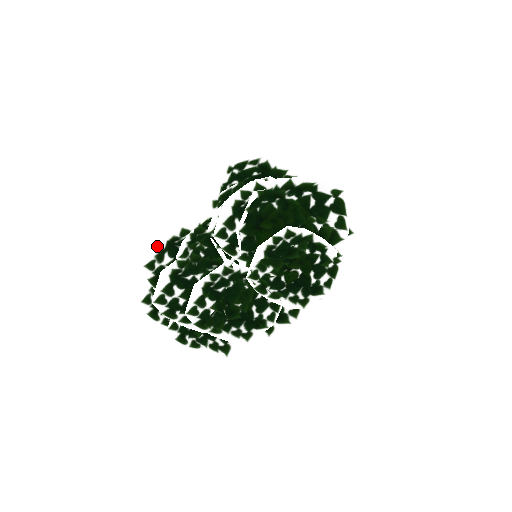
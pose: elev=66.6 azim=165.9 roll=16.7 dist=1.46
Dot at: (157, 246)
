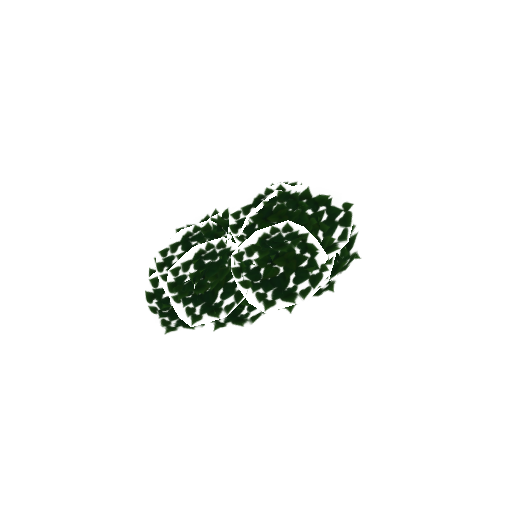
Dot at: (193, 218)
